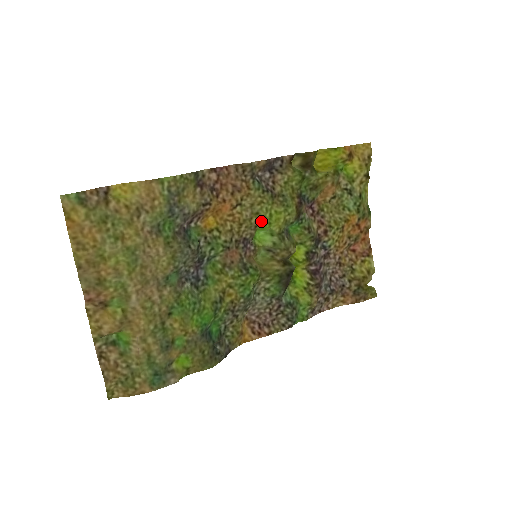
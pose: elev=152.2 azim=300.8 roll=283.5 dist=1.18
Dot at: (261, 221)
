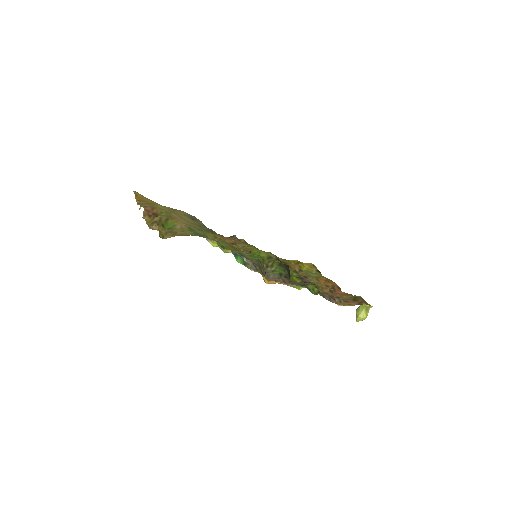
Dot at: (252, 250)
